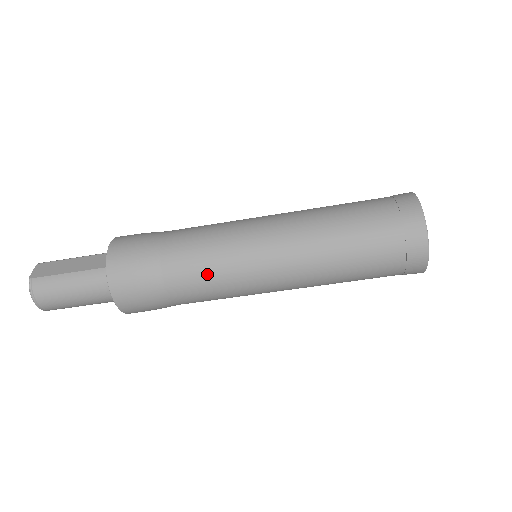
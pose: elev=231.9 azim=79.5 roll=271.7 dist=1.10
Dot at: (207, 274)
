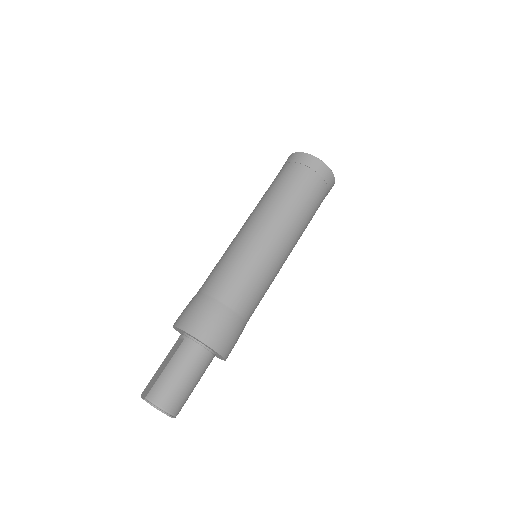
Dot at: (240, 274)
